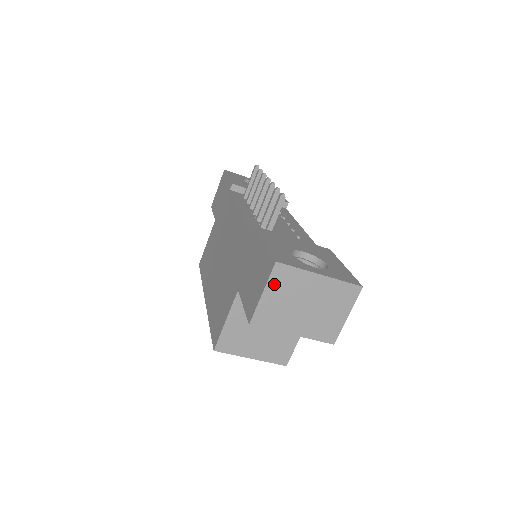
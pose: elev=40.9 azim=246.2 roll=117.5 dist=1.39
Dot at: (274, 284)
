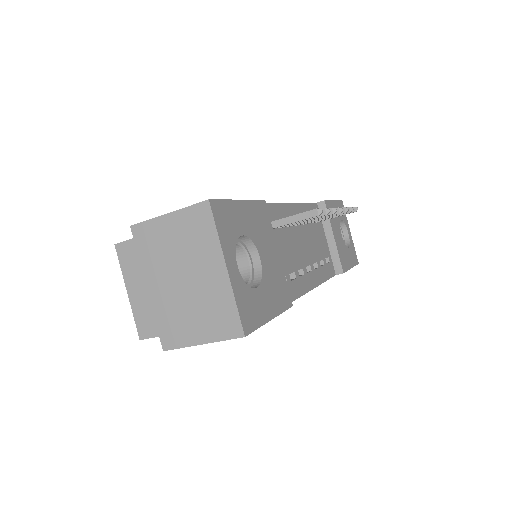
Dot at: (185, 218)
